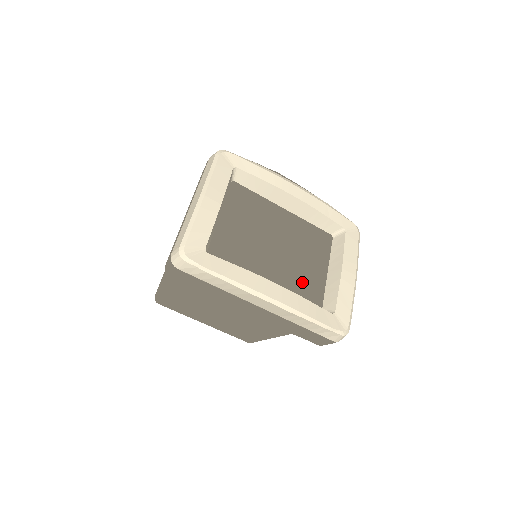
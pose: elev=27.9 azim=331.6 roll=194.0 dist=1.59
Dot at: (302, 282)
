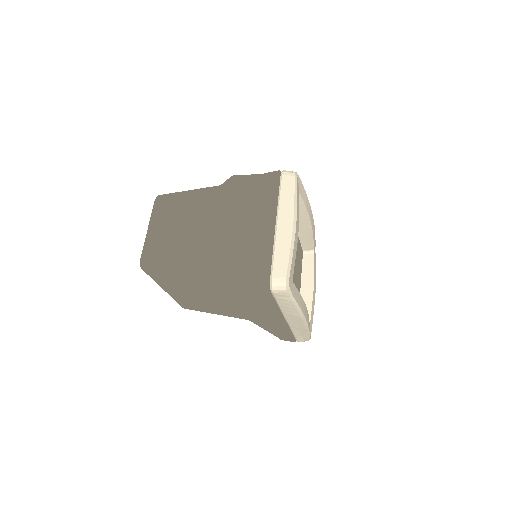
Dot at: occluded
